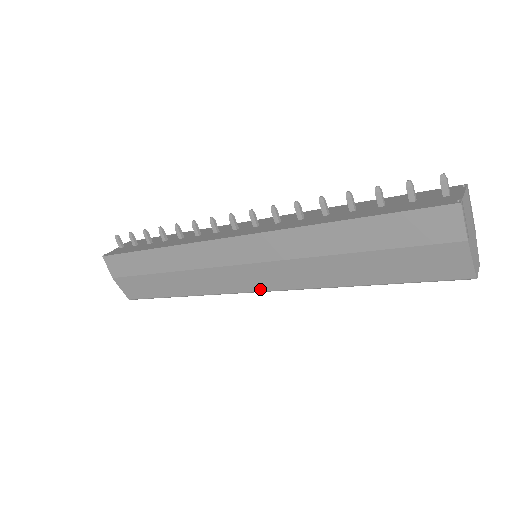
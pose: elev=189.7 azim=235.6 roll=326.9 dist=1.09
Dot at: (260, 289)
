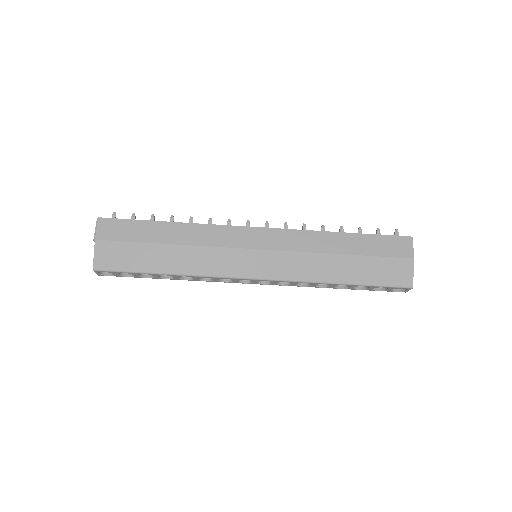
Dot at: (257, 276)
